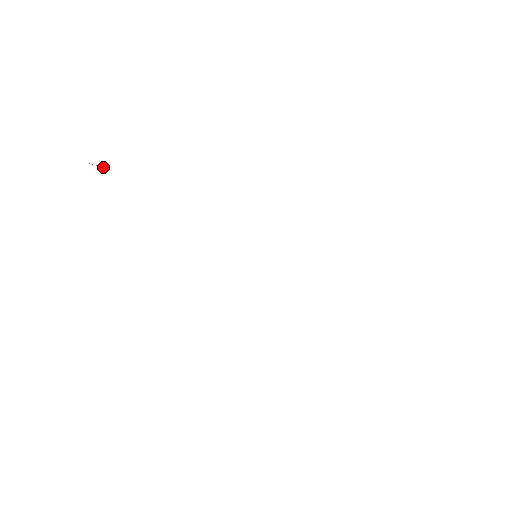
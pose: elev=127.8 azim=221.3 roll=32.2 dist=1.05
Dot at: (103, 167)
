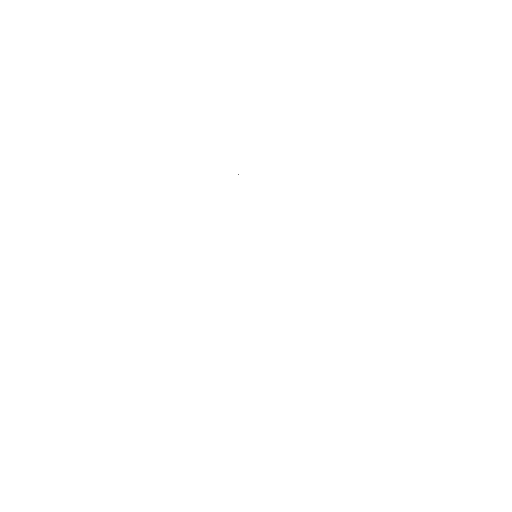
Dot at: occluded
